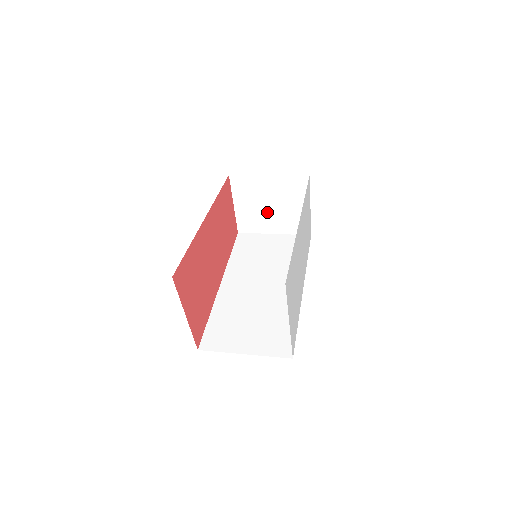
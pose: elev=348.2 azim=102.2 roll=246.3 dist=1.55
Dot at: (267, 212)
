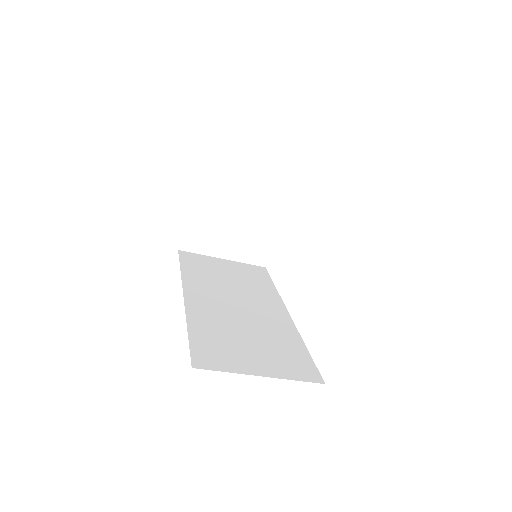
Dot at: (226, 228)
